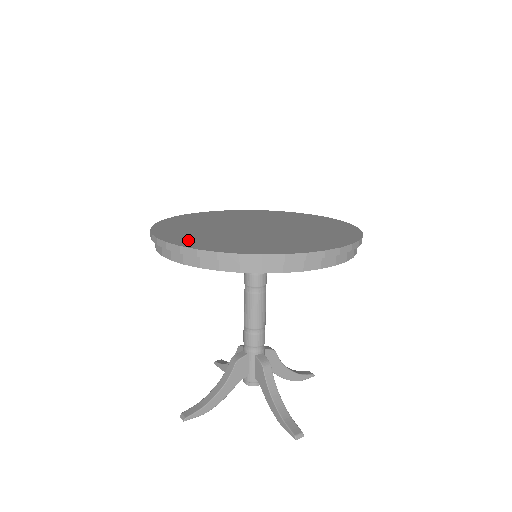
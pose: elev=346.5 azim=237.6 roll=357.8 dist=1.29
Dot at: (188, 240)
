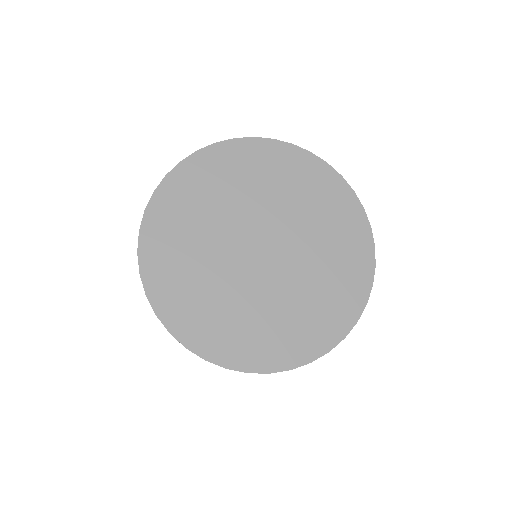
Dot at: (206, 335)
